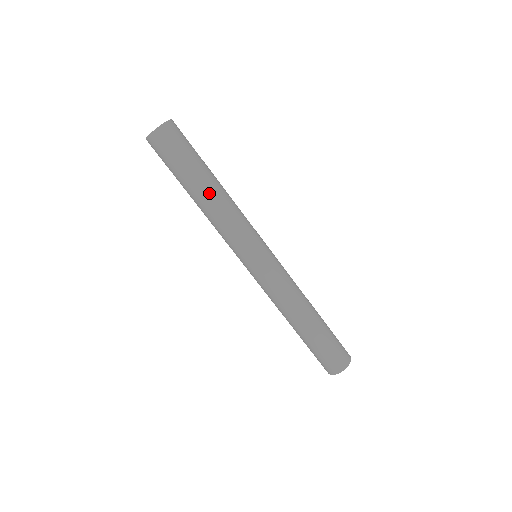
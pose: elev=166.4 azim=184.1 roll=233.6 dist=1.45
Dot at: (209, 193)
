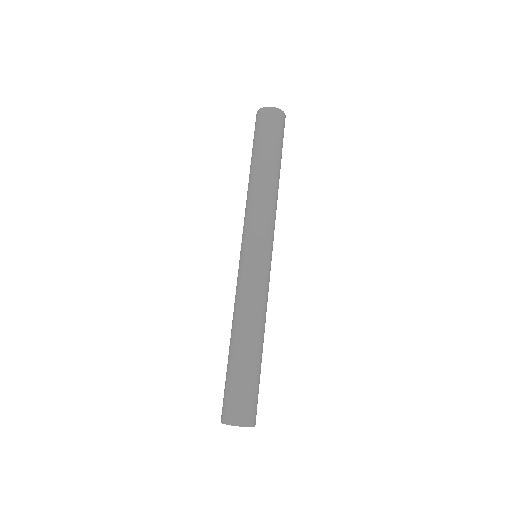
Dot at: (277, 178)
